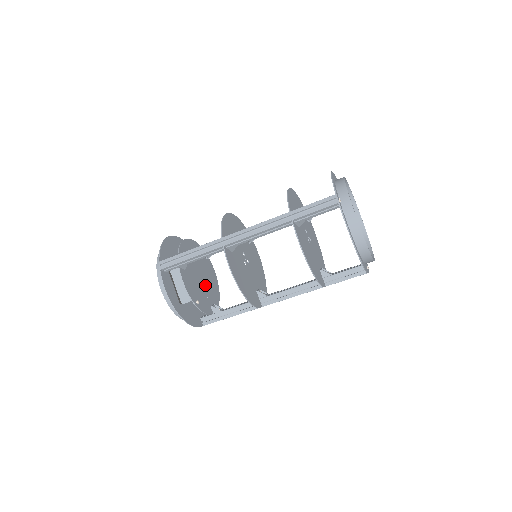
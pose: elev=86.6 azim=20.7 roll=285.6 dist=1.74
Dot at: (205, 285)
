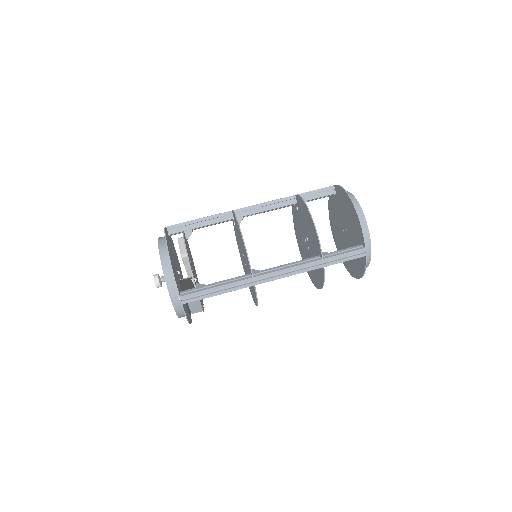
Dot at: (195, 274)
